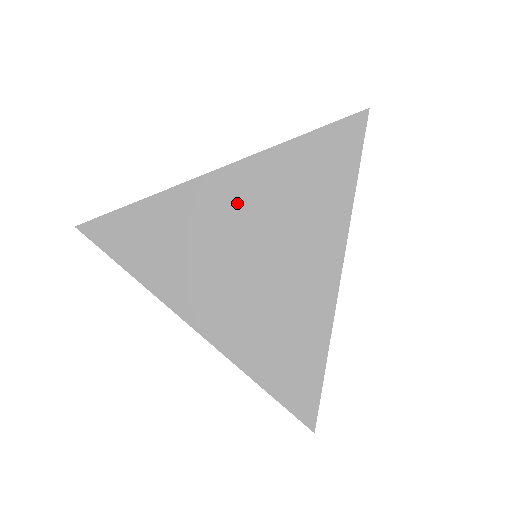
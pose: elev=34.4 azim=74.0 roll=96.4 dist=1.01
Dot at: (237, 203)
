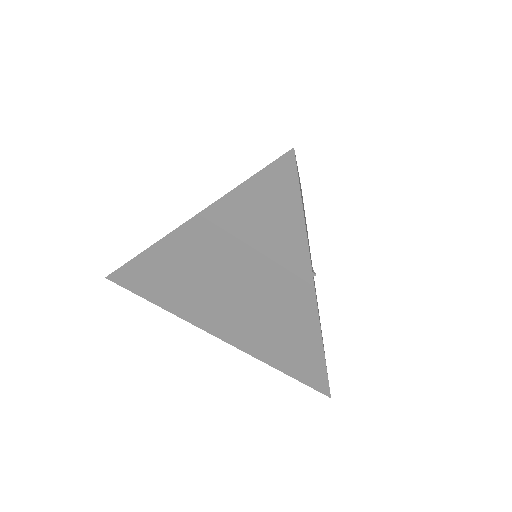
Dot at: (208, 251)
